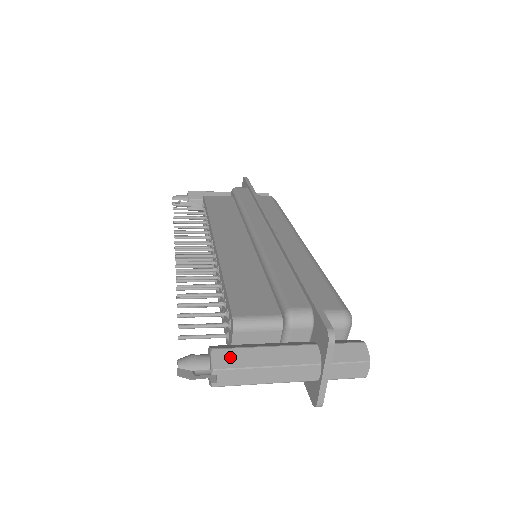
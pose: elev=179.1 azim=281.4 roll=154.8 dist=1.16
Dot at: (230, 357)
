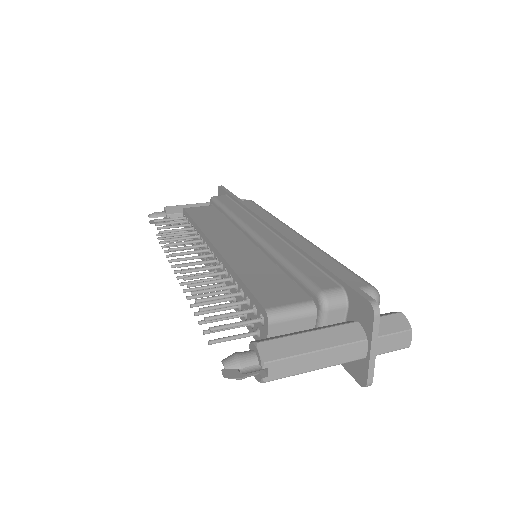
Dot at: (277, 347)
